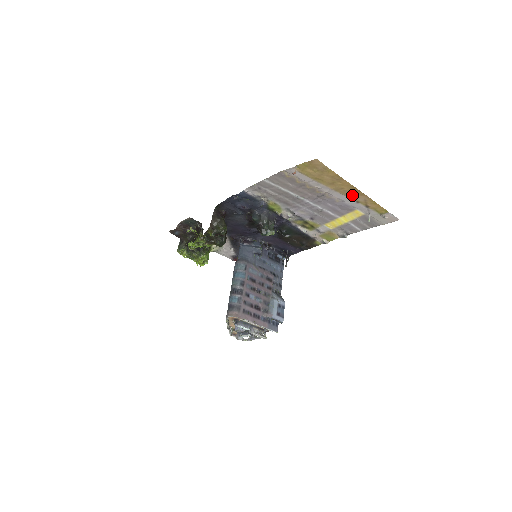
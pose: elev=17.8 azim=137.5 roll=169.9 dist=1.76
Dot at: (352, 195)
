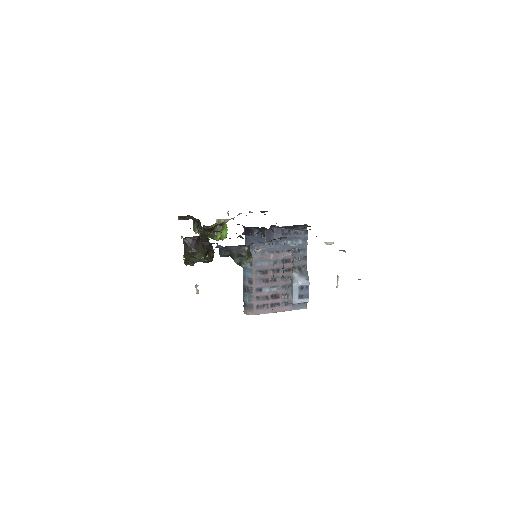
Dot at: occluded
